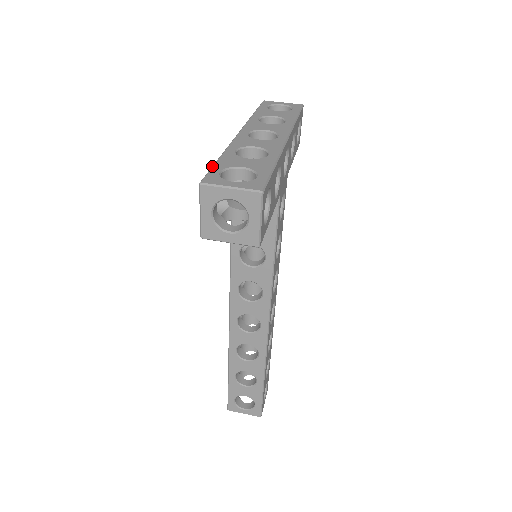
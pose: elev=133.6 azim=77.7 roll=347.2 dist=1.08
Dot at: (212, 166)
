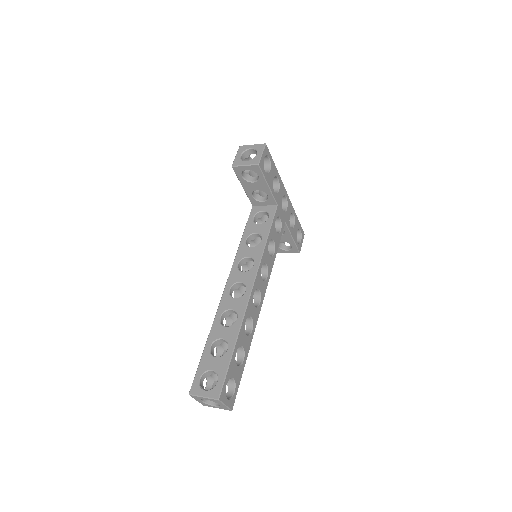
Dot at: occluded
